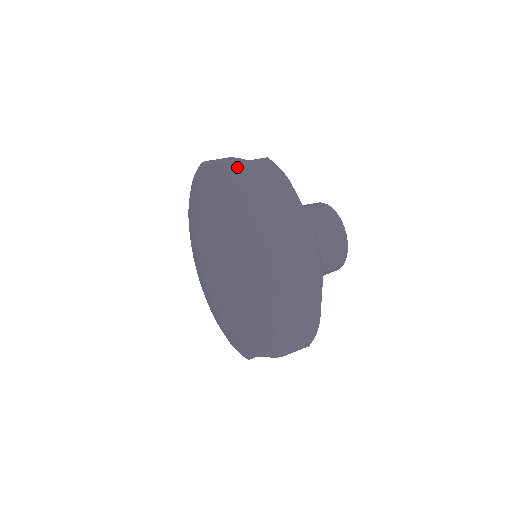
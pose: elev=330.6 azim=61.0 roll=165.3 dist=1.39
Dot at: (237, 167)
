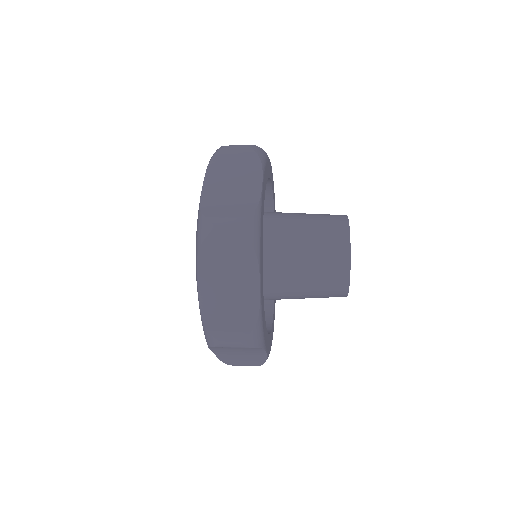
Dot at: occluded
